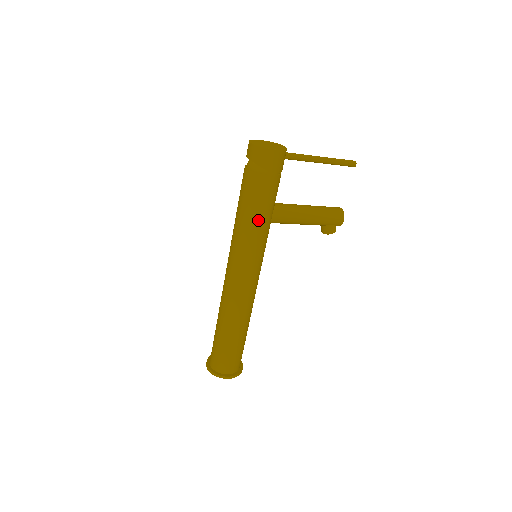
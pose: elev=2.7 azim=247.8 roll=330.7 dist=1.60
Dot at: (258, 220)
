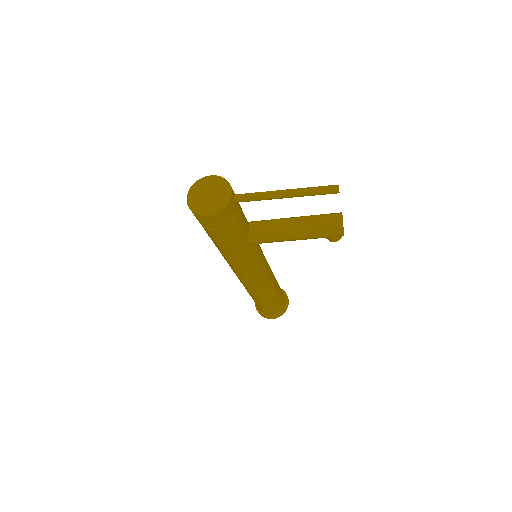
Dot at: (229, 253)
